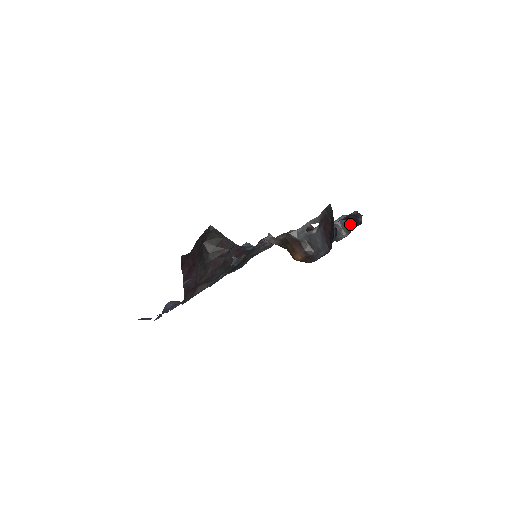
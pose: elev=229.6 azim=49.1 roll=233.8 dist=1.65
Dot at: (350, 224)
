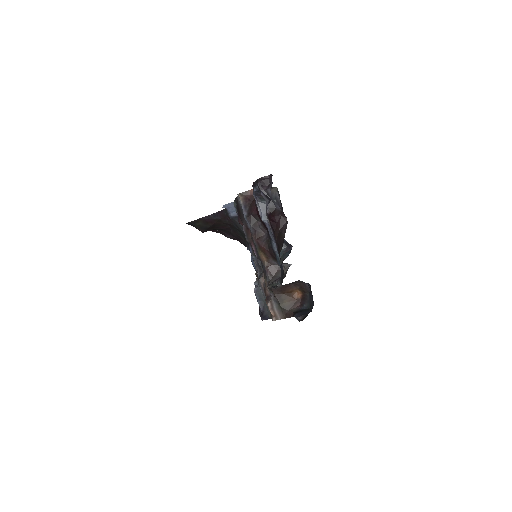
Dot at: occluded
